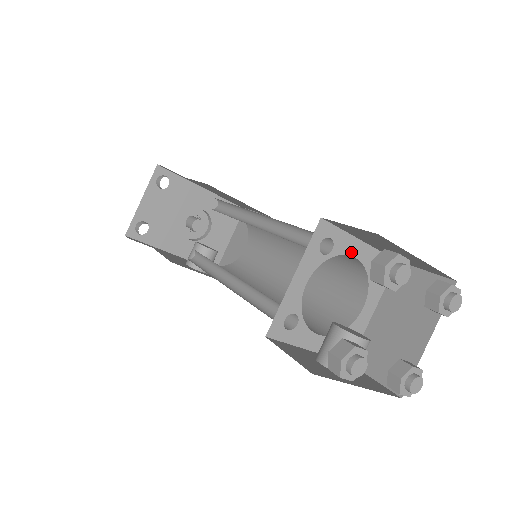
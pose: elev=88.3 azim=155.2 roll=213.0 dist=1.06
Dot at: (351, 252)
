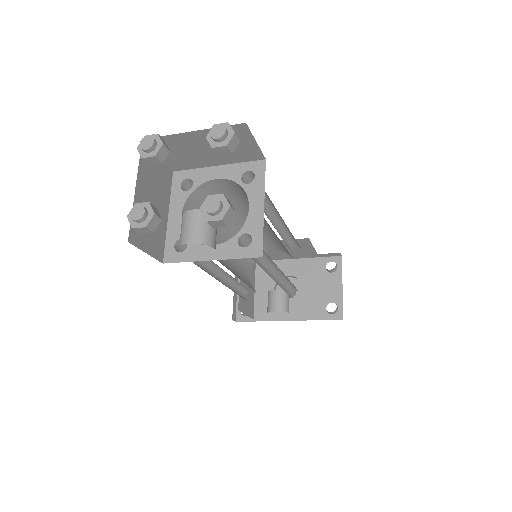
Dot at: (212, 177)
